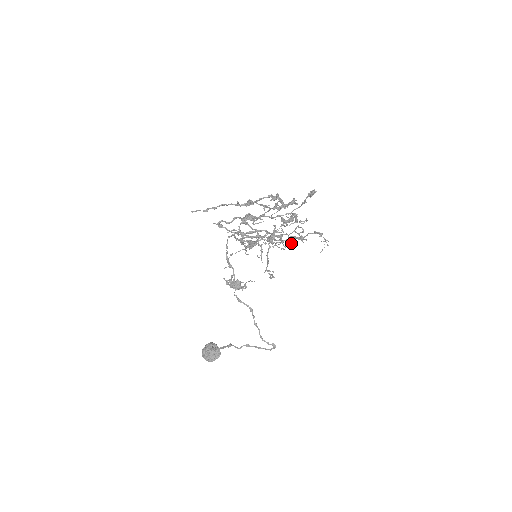
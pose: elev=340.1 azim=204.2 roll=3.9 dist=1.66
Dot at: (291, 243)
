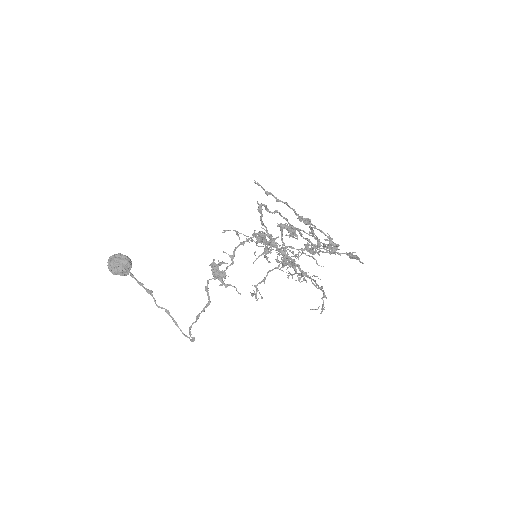
Dot at: occluded
